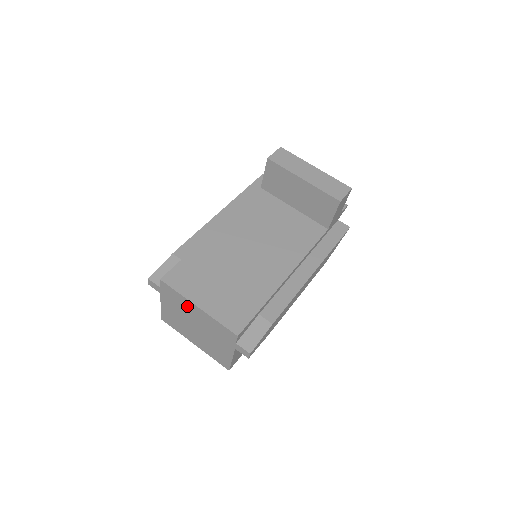
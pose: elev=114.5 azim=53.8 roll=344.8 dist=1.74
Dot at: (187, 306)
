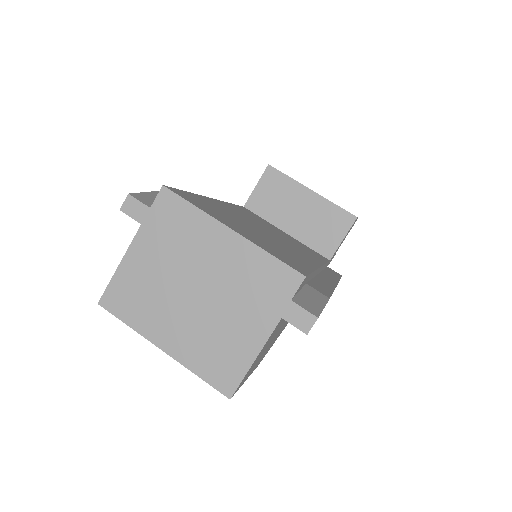
Dot at: (202, 236)
